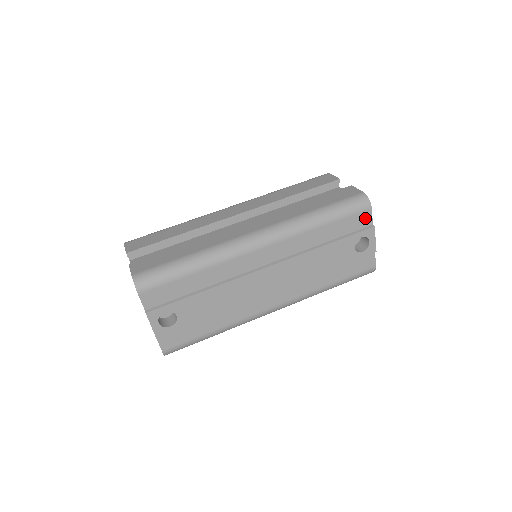
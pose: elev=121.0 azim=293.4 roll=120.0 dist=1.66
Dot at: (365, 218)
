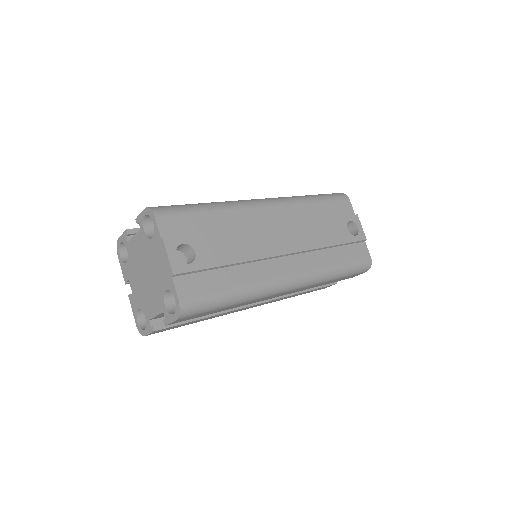
Dot at: (347, 207)
